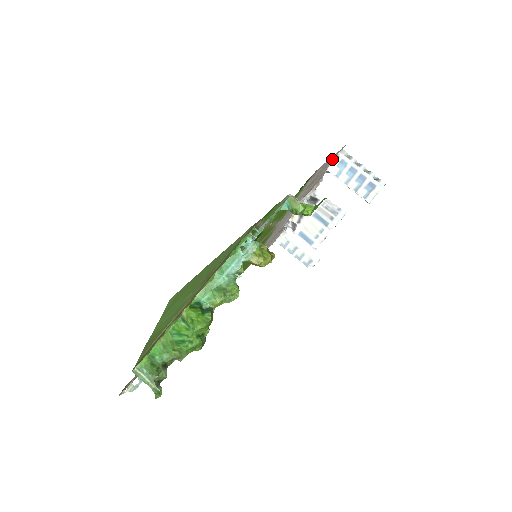
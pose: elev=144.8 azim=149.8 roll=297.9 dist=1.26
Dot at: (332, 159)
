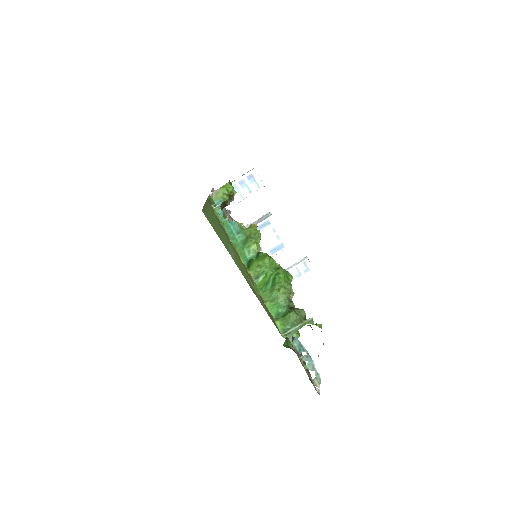
Dot at: occluded
